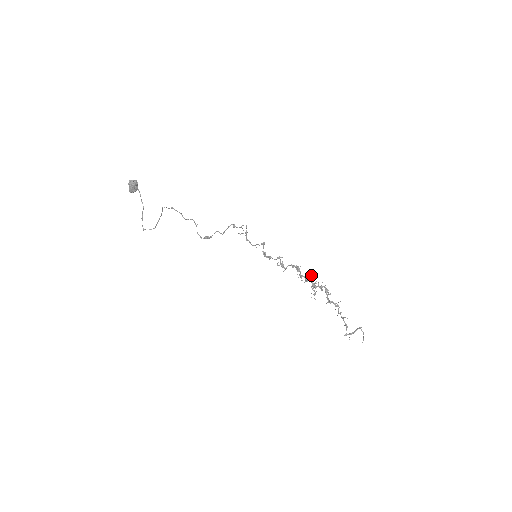
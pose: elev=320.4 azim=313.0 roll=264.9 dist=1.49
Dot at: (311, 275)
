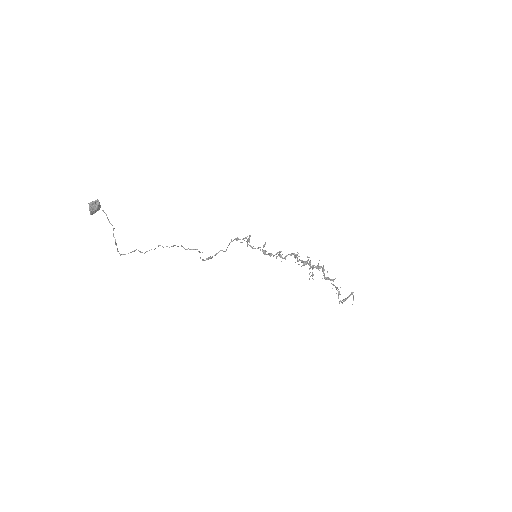
Dot at: occluded
